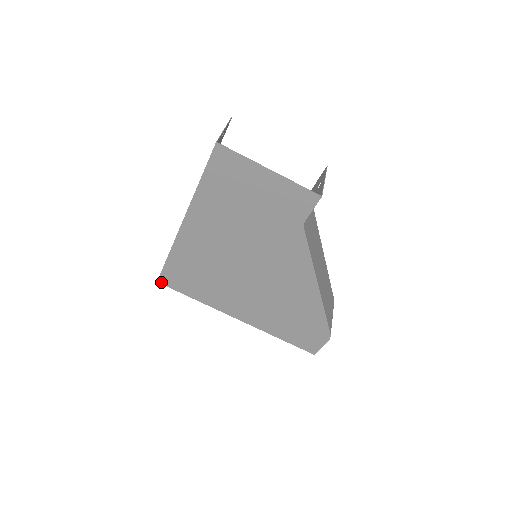
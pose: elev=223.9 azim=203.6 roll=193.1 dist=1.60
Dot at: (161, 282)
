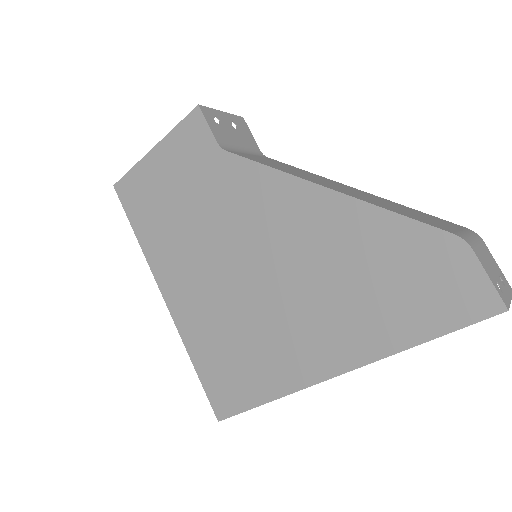
Dot at: (221, 417)
